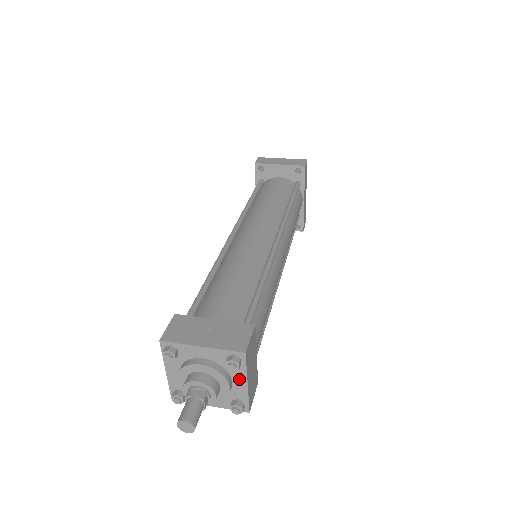
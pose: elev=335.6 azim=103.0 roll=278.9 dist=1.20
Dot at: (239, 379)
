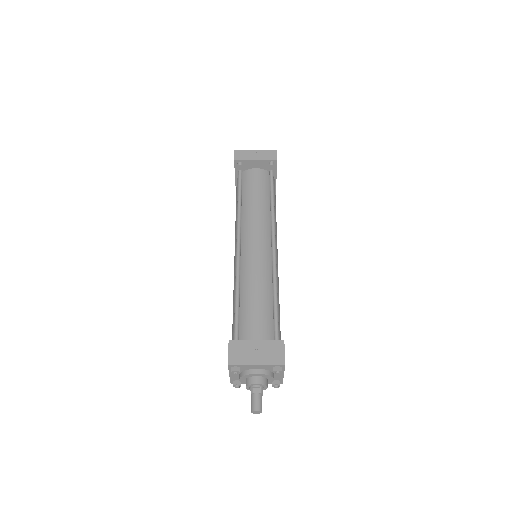
Dot at: occluded
